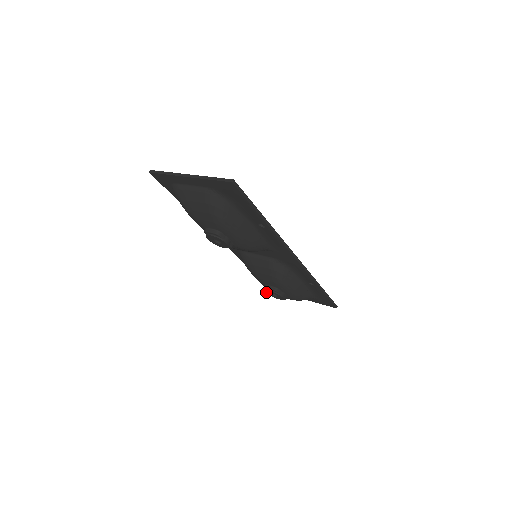
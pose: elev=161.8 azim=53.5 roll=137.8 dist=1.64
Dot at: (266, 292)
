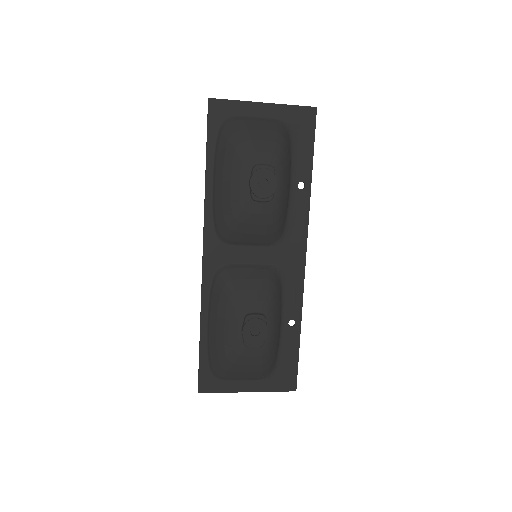
Dot at: (243, 329)
